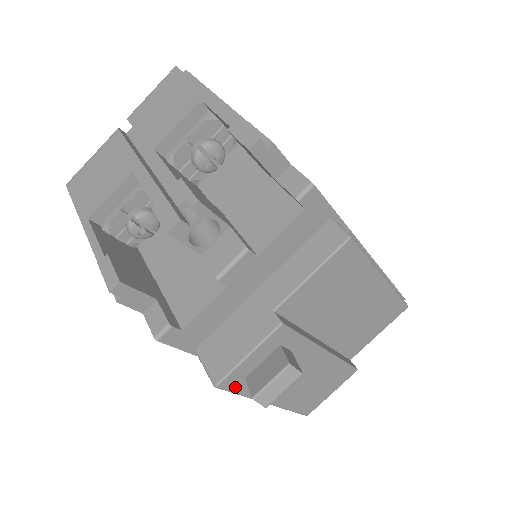
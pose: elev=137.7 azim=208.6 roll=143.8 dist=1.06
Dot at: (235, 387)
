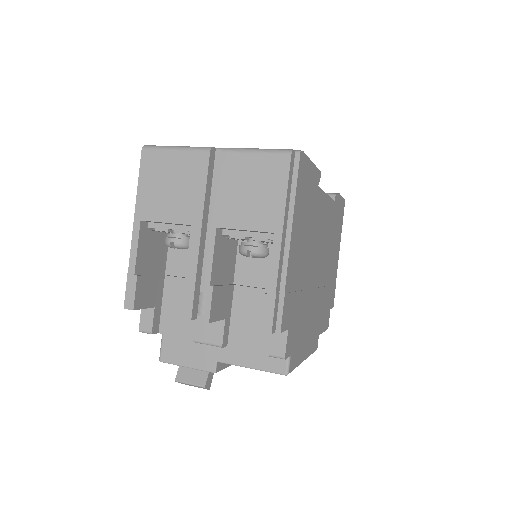
Dot at: occluded
